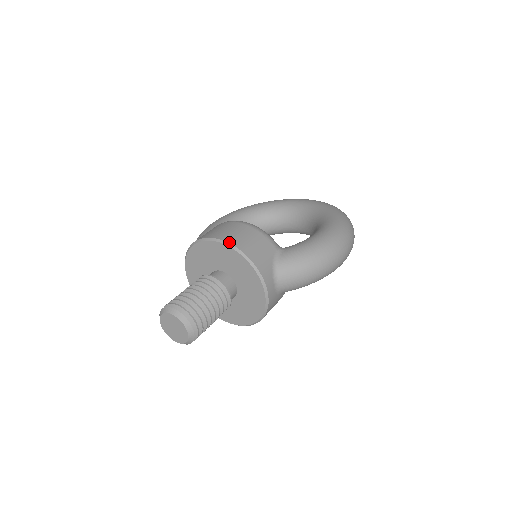
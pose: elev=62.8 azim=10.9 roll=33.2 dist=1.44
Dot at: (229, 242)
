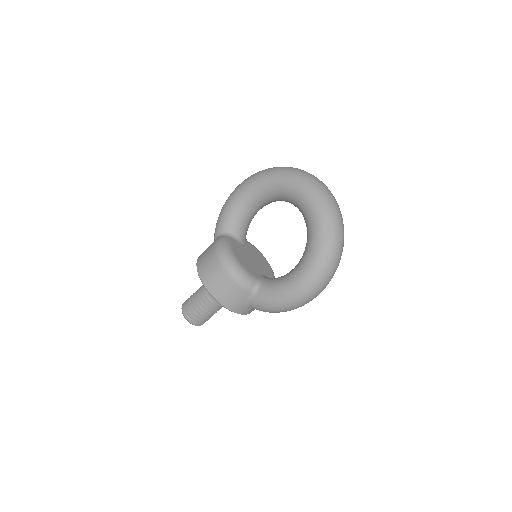
Dot at: (210, 292)
